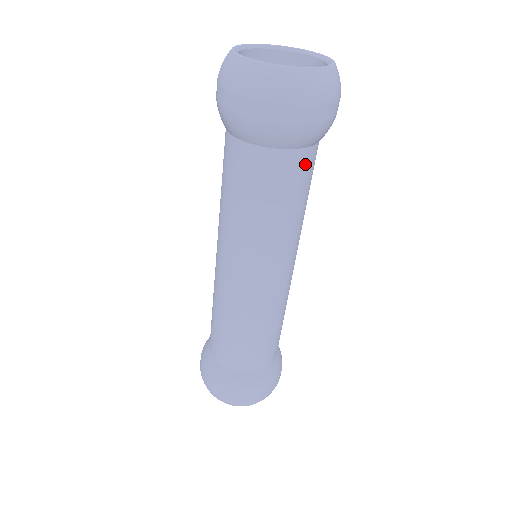
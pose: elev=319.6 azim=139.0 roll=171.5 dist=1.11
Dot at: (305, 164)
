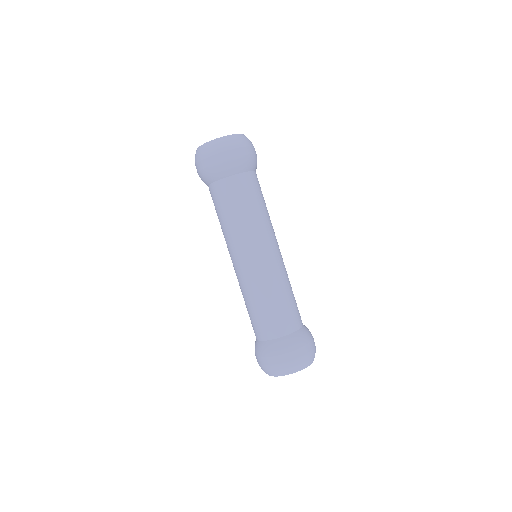
Dot at: (231, 186)
